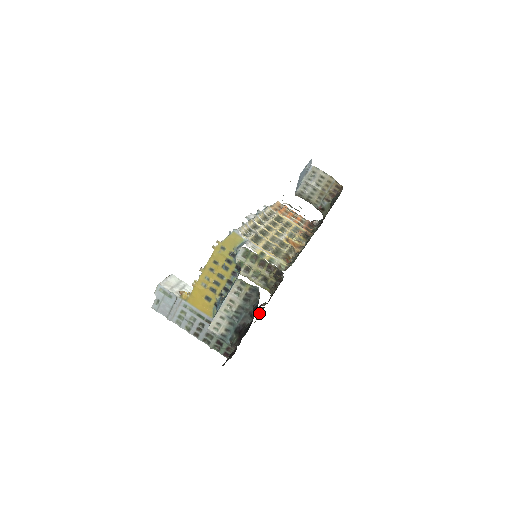
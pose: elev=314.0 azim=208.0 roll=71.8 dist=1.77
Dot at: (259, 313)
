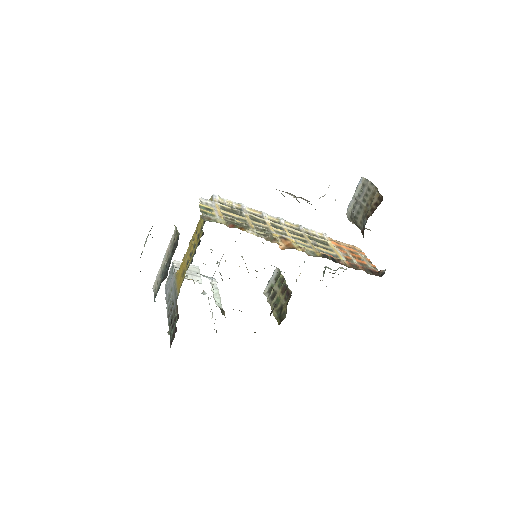
Dot at: occluded
